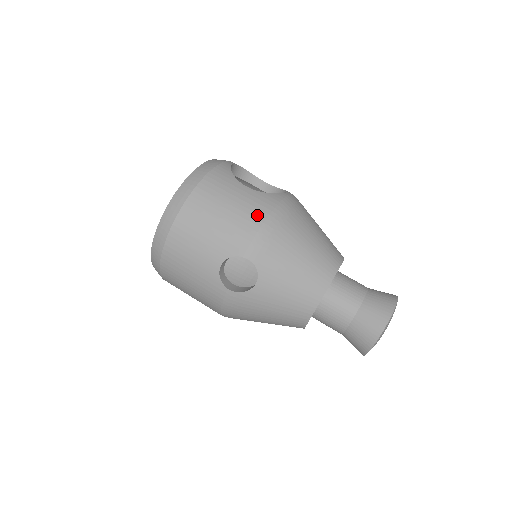
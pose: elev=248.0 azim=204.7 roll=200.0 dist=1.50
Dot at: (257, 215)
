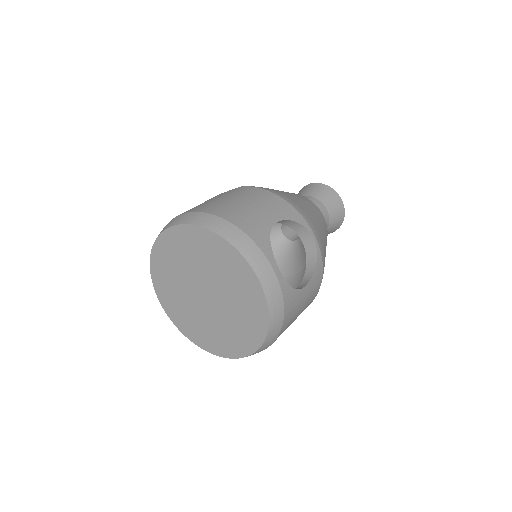
Dot at: (315, 294)
